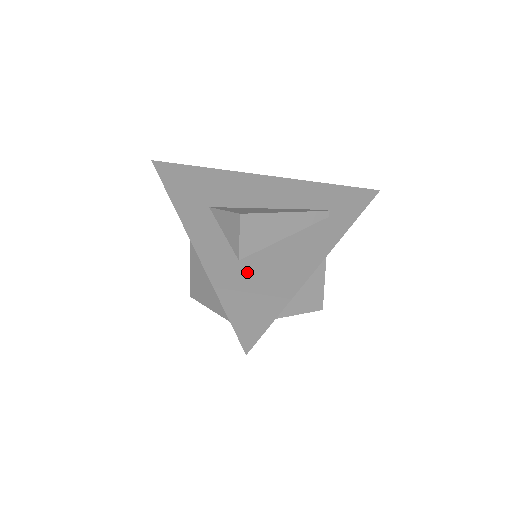
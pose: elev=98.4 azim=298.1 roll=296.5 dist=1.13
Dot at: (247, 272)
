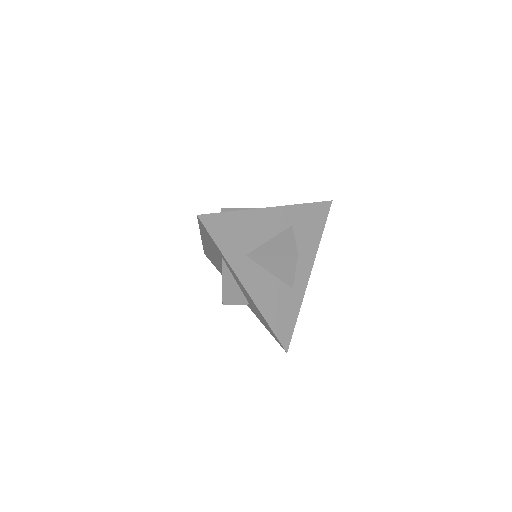
Dot at: occluded
